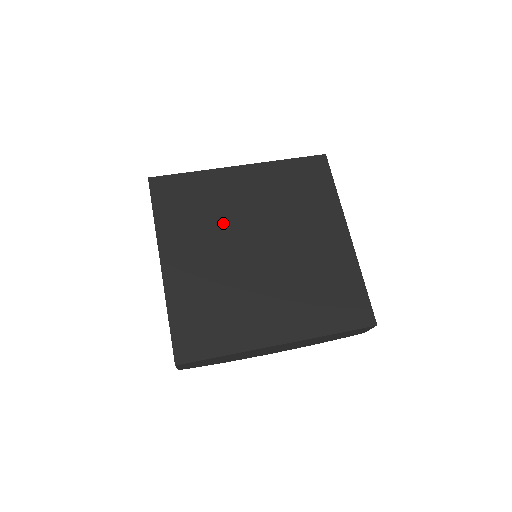
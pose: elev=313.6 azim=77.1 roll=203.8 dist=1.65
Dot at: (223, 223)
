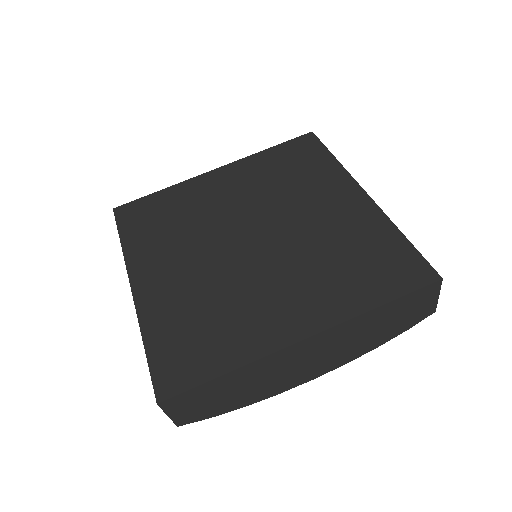
Dot at: (203, 225)
